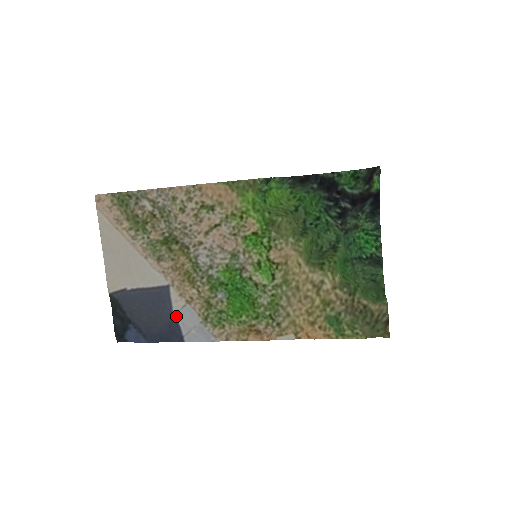
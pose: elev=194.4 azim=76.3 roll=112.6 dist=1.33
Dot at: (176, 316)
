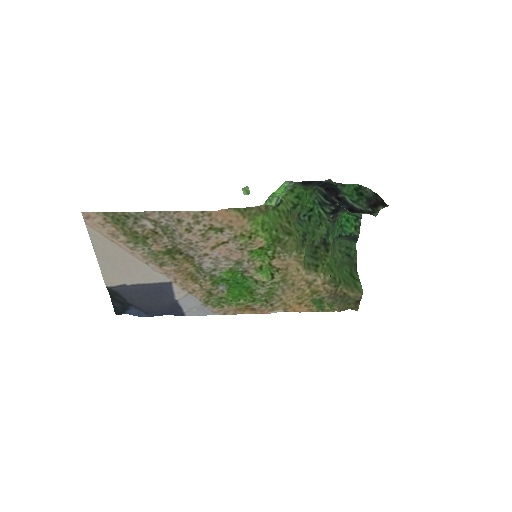
Dot at: (178, 301)
